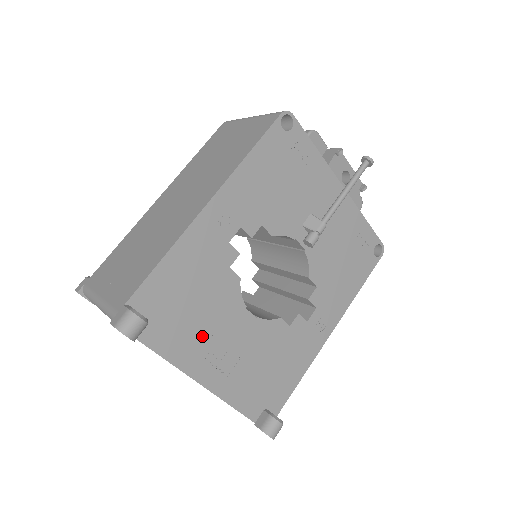
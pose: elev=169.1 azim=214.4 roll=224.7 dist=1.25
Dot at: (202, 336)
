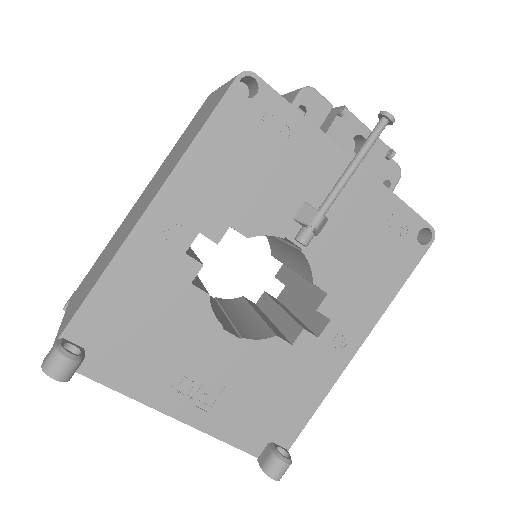
Dot at: (167, 365)
